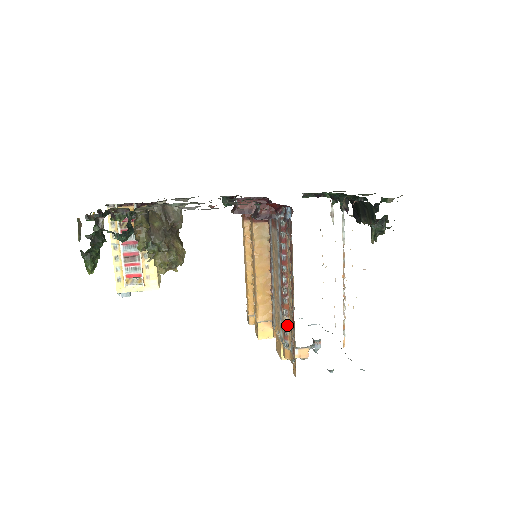
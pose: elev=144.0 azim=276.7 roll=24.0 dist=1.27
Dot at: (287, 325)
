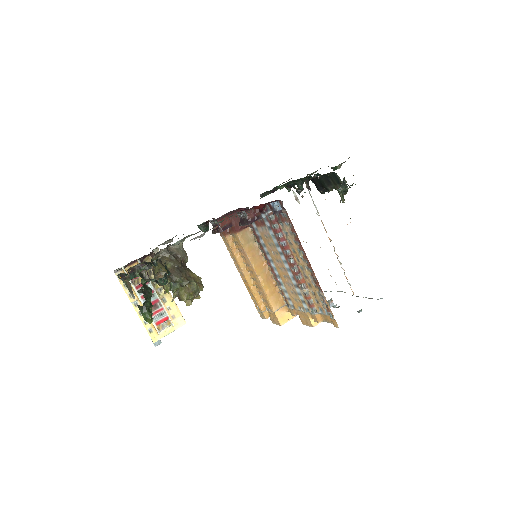
Dot at: (309, 295)
